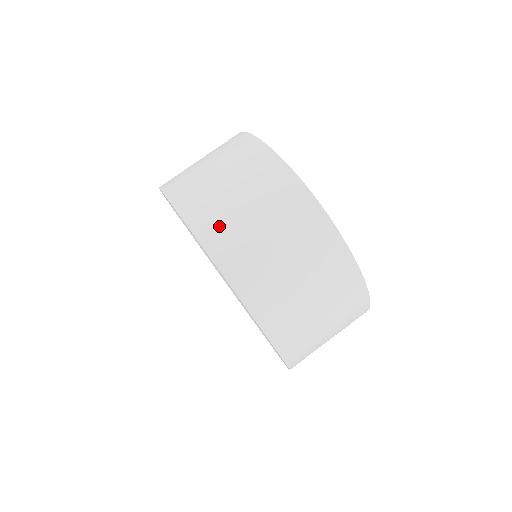
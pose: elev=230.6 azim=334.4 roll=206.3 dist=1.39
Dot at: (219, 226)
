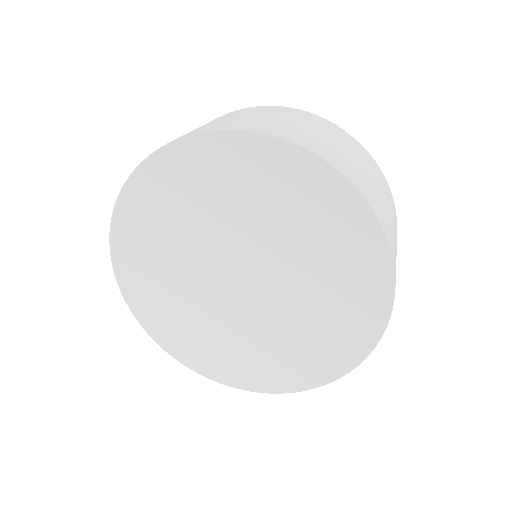
Dot at: (325, 149)
